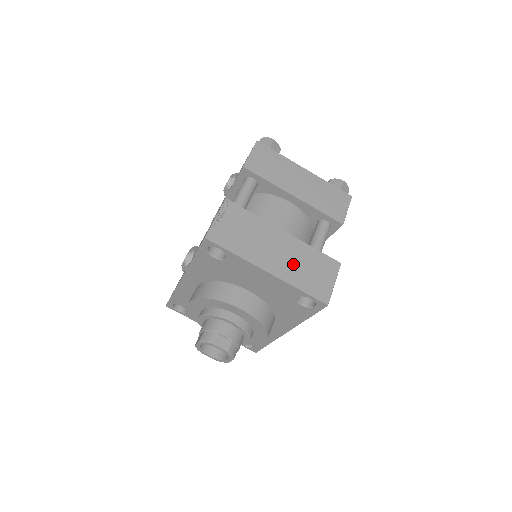
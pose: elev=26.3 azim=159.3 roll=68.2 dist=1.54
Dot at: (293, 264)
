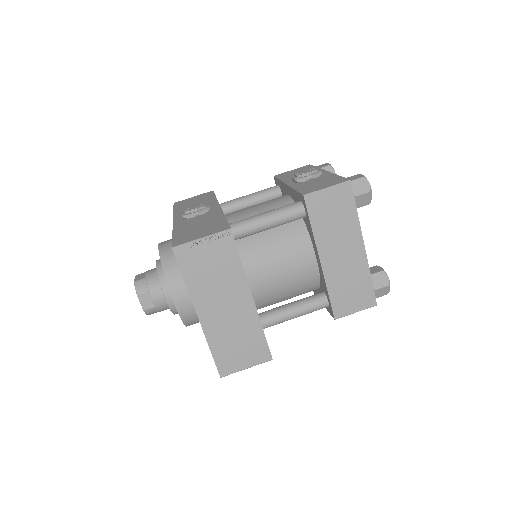
Dot at: (228, 328)
